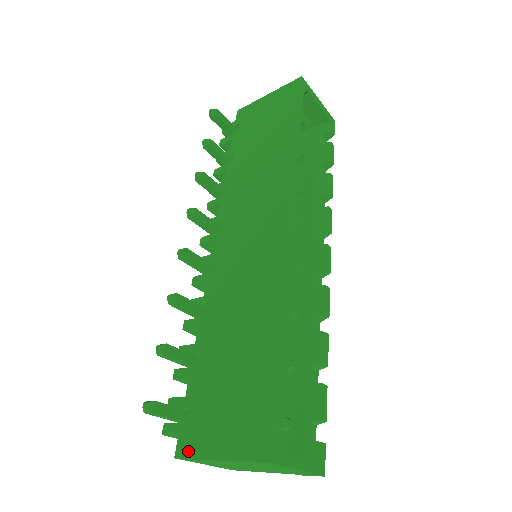
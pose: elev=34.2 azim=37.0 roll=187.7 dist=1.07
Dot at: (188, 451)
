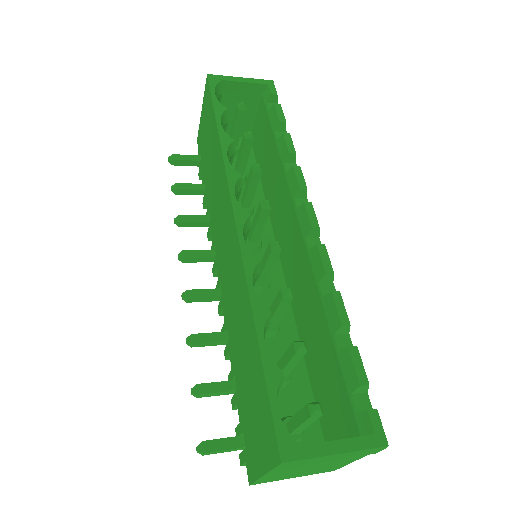
Dot at: (251, 475)
